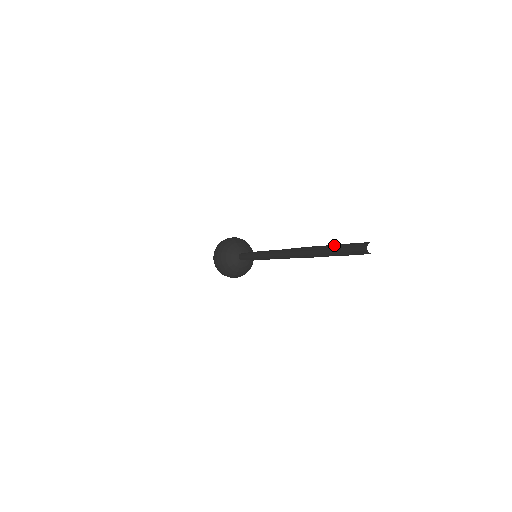
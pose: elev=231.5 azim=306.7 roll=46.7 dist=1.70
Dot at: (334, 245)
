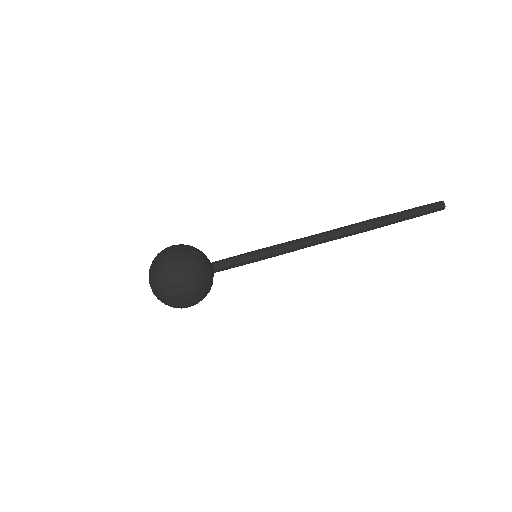
Dot at: occluded
